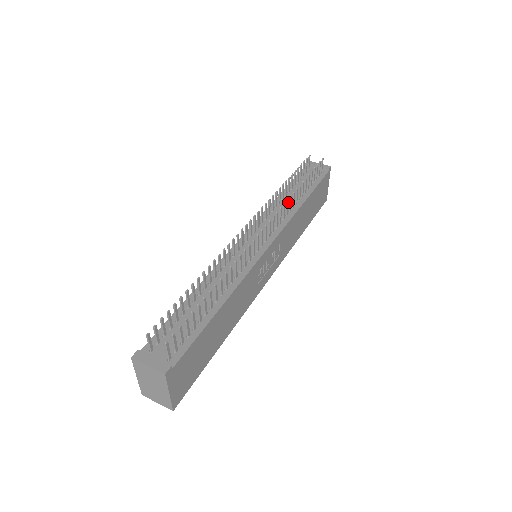
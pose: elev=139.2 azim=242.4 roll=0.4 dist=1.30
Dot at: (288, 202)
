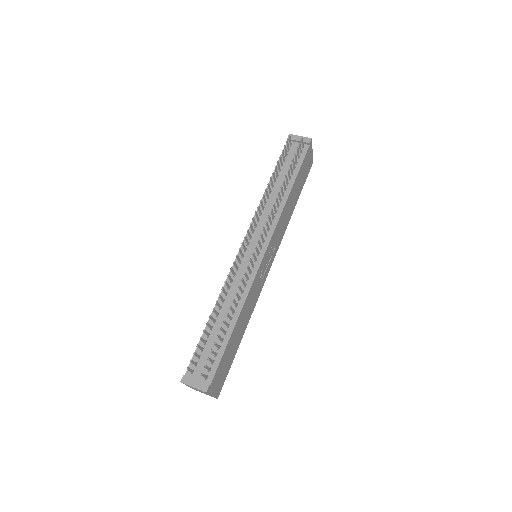
Dot at: occluded
